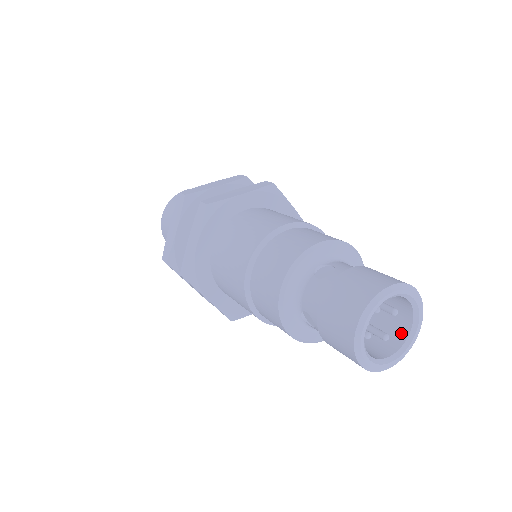
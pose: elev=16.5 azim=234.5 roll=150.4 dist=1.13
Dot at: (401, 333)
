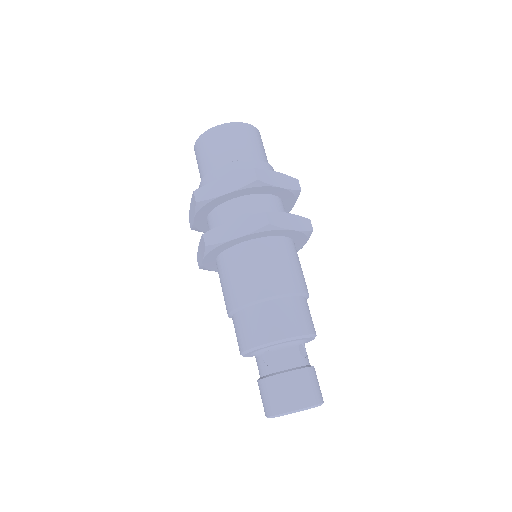
Dot at: occluded
